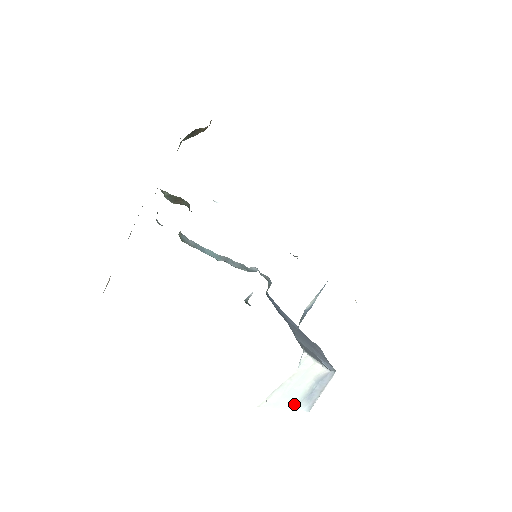
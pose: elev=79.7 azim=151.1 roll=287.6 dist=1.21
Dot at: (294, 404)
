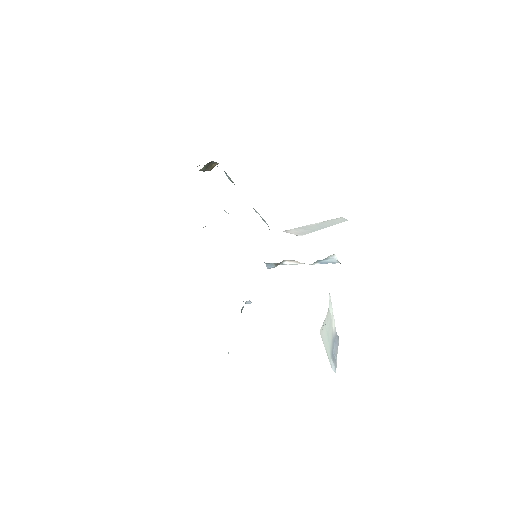
Dot at: (329, 355)
